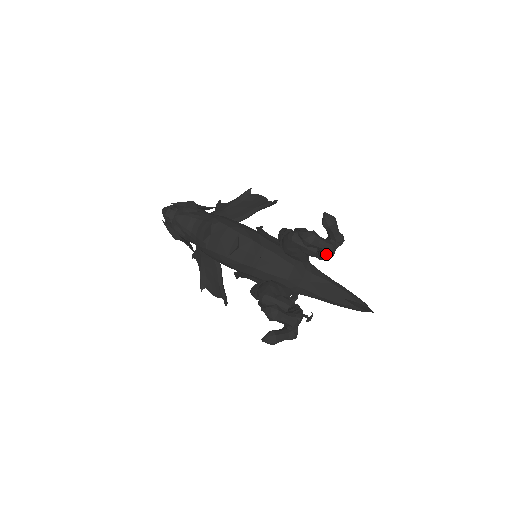
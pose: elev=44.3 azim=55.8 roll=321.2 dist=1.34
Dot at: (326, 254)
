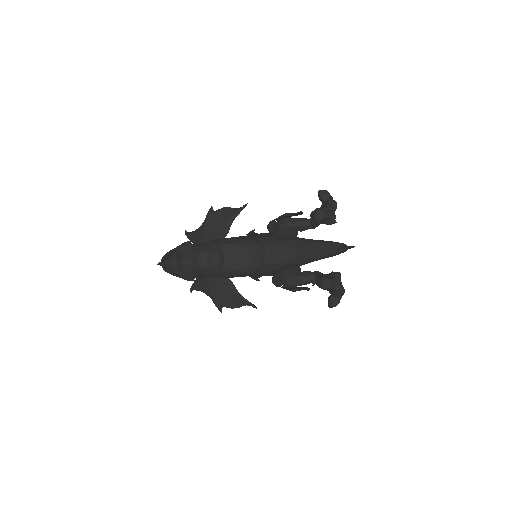
Dot at: (331, 220)
